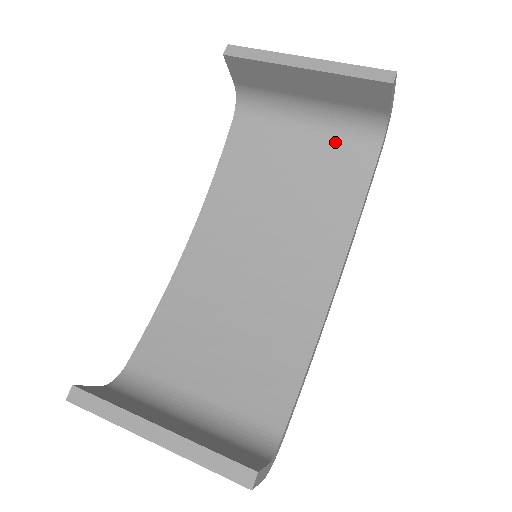
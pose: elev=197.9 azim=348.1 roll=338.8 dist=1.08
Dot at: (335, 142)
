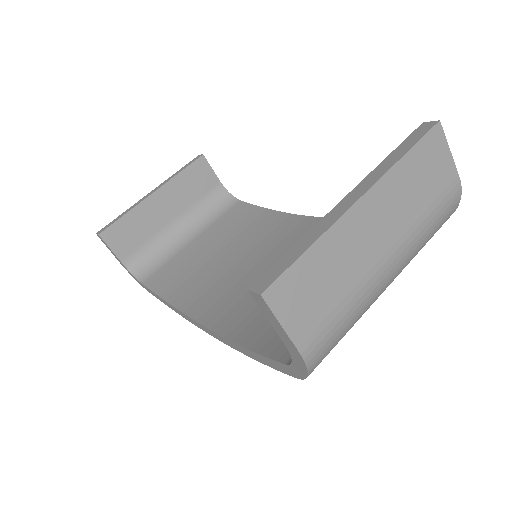
Dot at: (215, 222)
